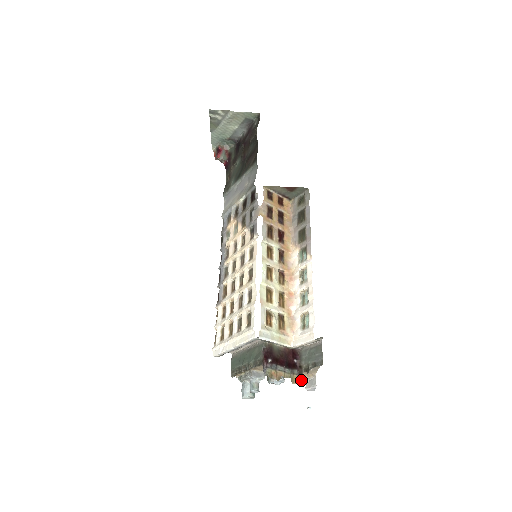
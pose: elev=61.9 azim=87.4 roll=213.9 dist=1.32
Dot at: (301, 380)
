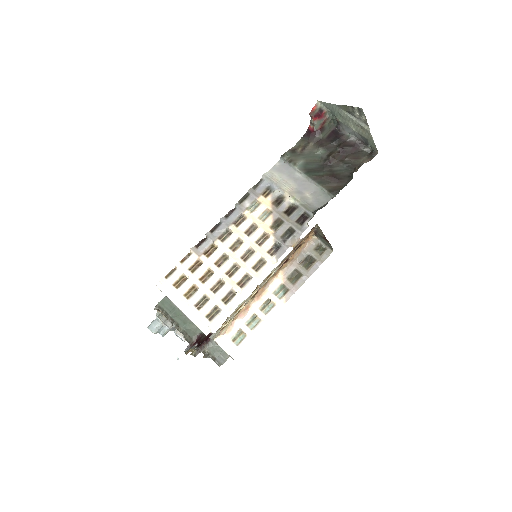
Dot at: occluded
